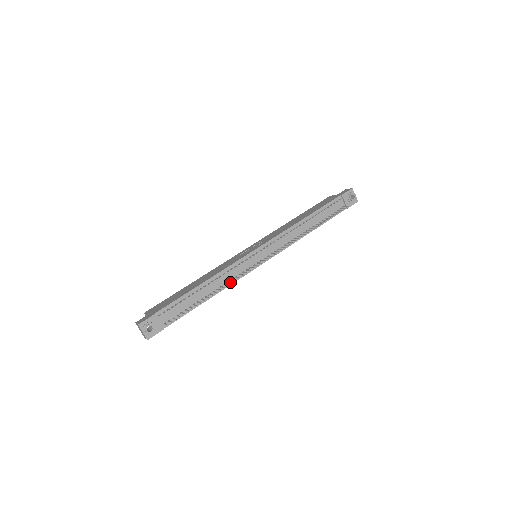
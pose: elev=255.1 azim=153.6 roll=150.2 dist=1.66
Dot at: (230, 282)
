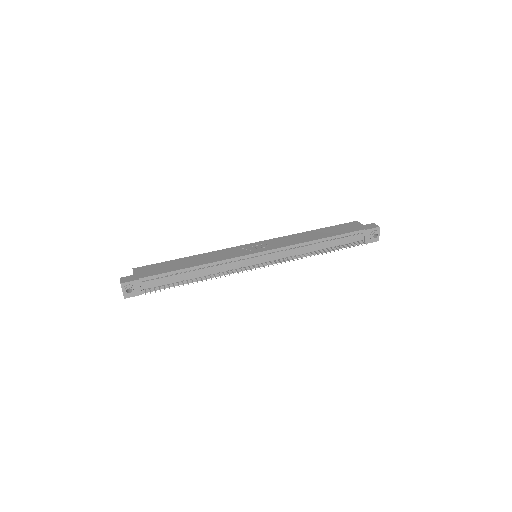
Dot at: (219, 275)
